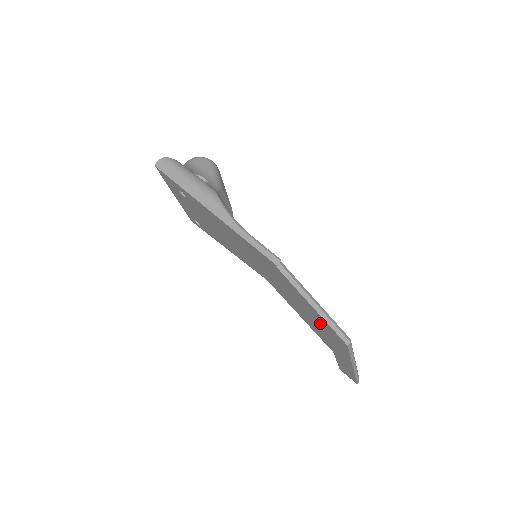
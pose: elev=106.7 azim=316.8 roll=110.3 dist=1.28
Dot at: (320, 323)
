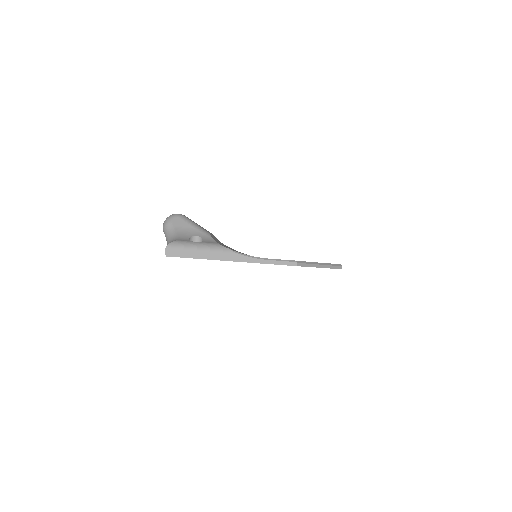
Dot at: occluded
